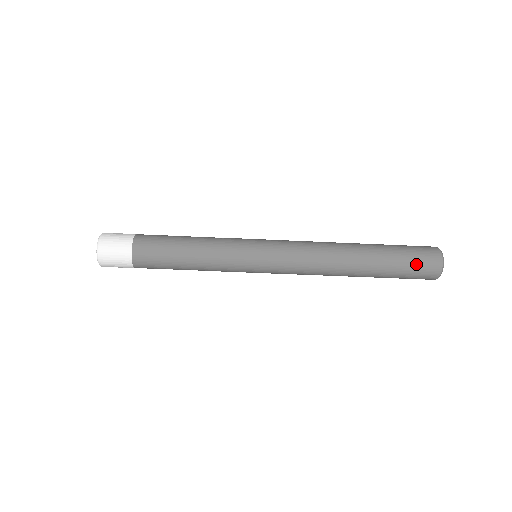
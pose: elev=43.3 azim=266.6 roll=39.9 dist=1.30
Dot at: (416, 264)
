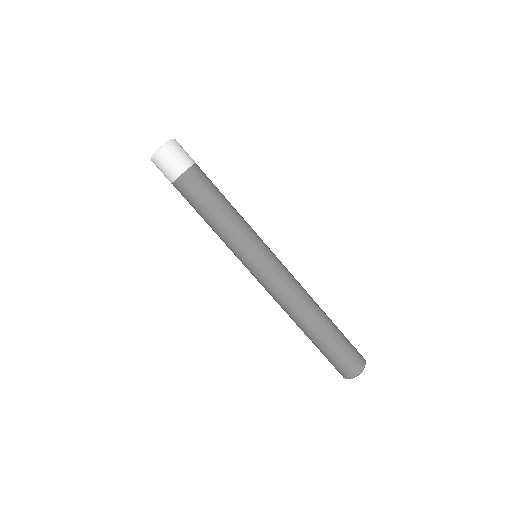
Dot at: (348, 356)
